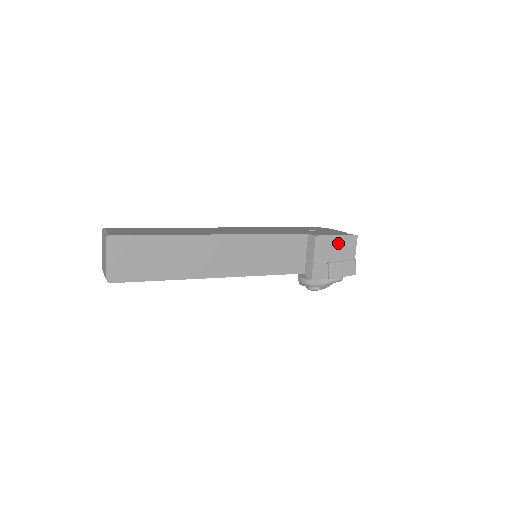
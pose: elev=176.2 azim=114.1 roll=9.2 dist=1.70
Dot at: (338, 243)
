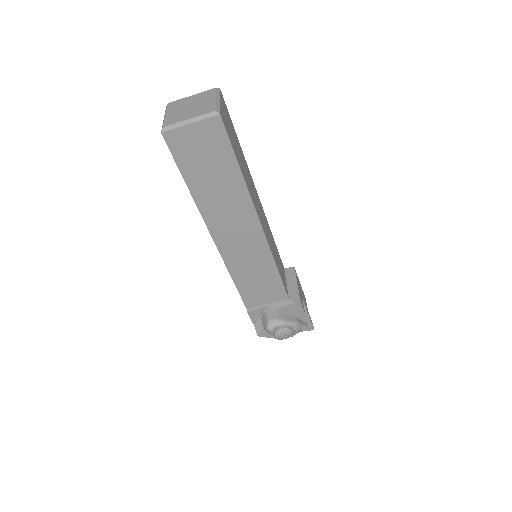
Dot at: (301, 290)
